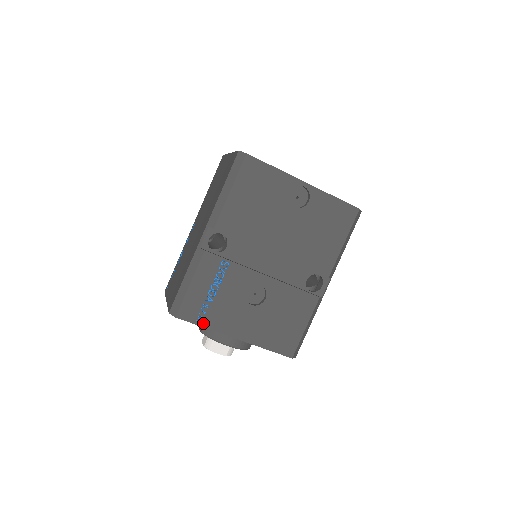
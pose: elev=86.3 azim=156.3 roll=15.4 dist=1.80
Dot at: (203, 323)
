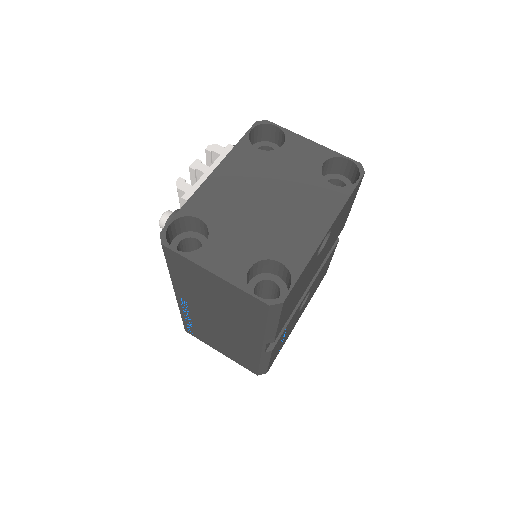
Dot at: occluded
